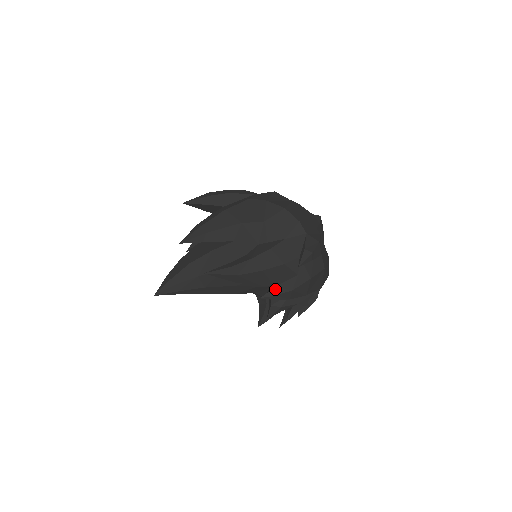
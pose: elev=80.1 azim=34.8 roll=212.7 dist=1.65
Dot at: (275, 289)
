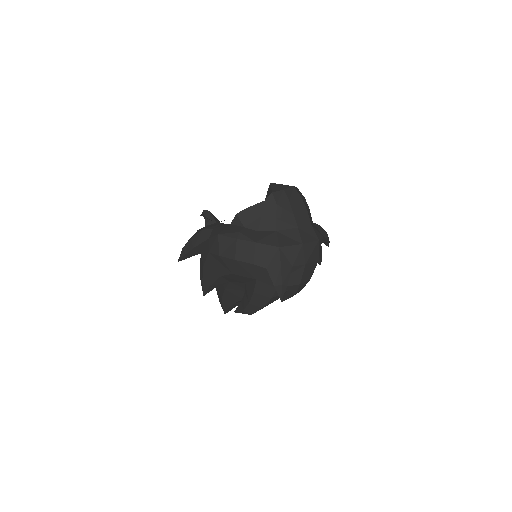
Dot at: (284, 297)
